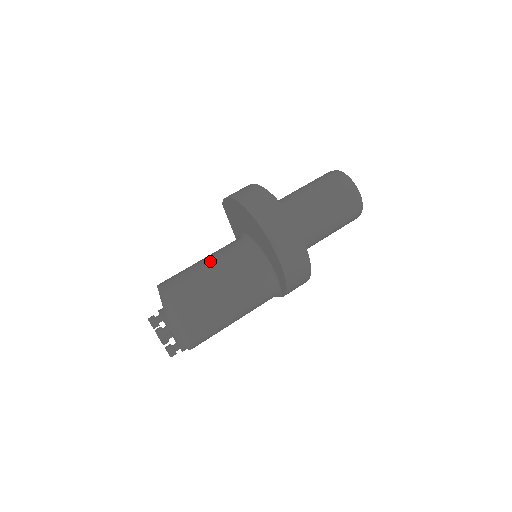
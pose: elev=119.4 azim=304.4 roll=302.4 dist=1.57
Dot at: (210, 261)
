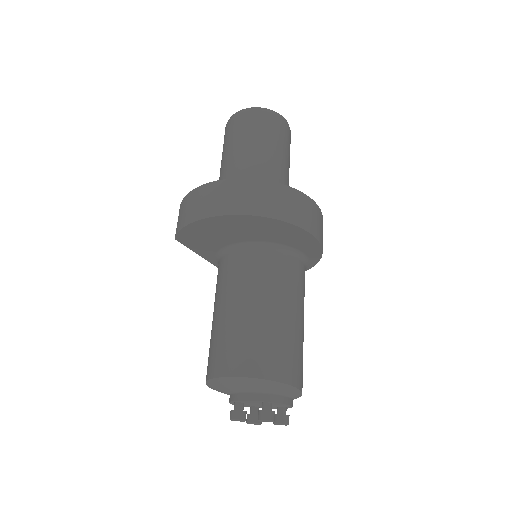
Dot at: (237, 302)
